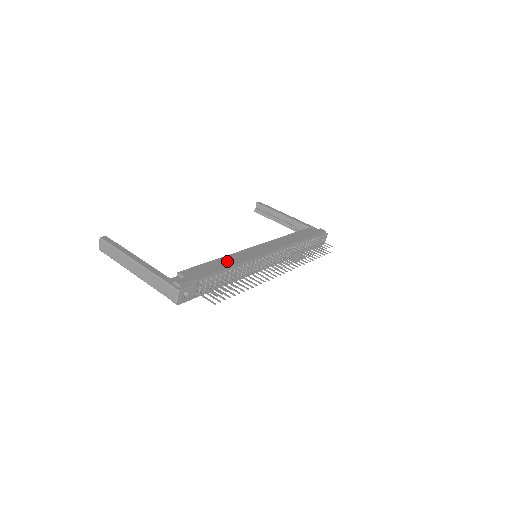
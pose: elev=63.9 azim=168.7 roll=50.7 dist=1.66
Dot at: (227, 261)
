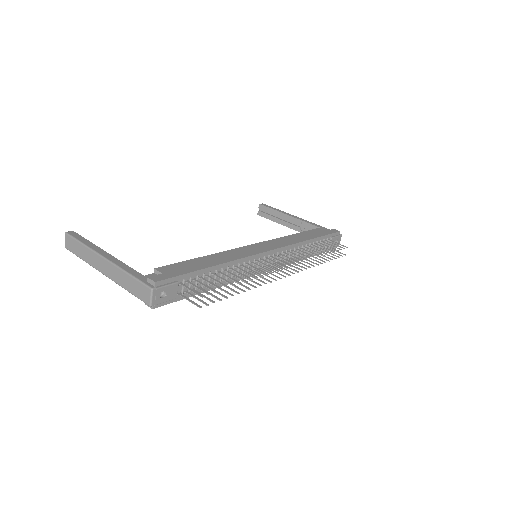
Dot at: (218, 258)
